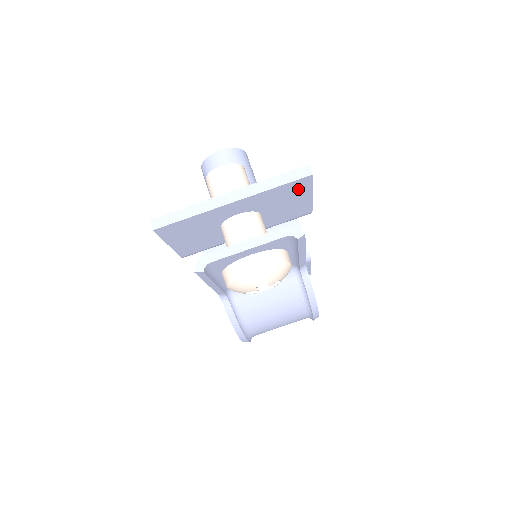
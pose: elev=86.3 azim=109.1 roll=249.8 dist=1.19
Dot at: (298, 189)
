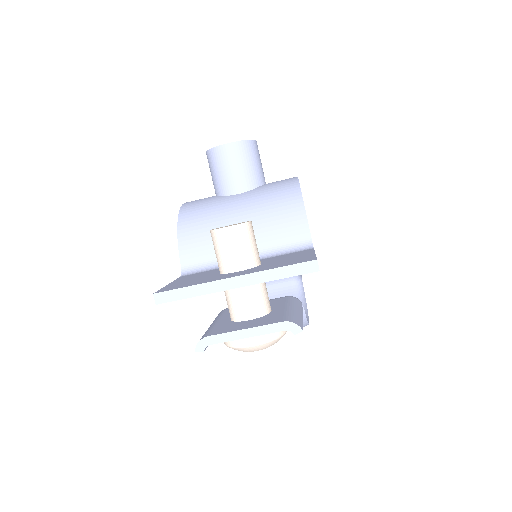
Dot at: occluded
